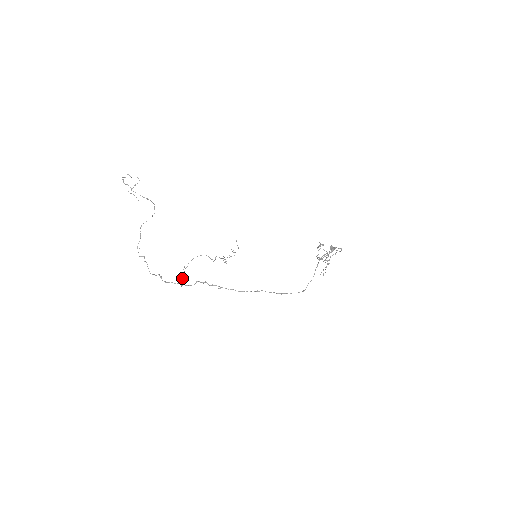
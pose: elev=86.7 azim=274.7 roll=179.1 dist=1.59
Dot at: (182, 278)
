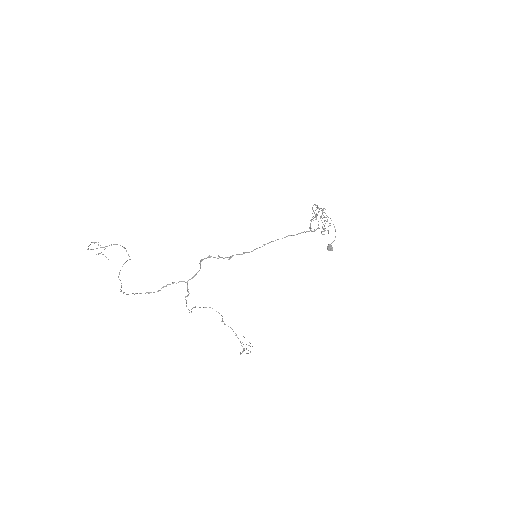
Dot at: (186, 296)
